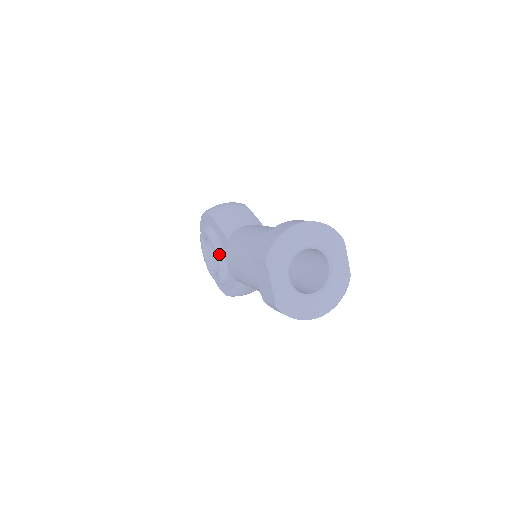
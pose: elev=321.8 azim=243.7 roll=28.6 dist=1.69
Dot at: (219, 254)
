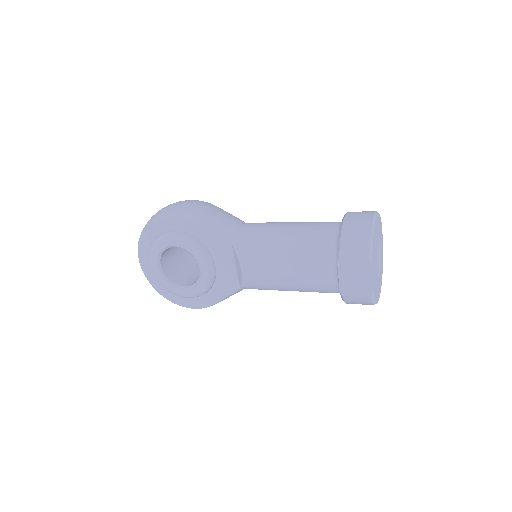
Dot at: (209, 262)
